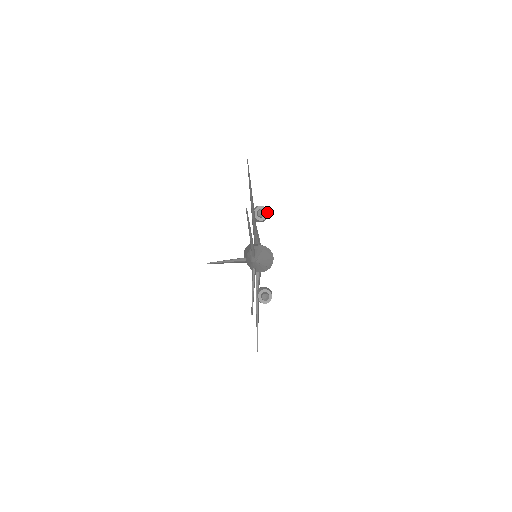
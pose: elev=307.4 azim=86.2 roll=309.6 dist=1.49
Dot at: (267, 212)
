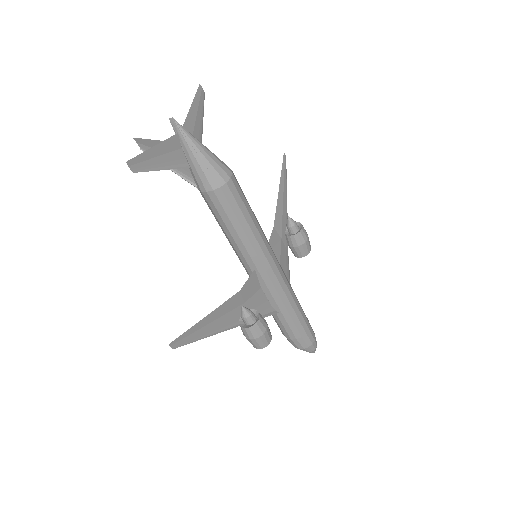
Dot at: (301, 228)
